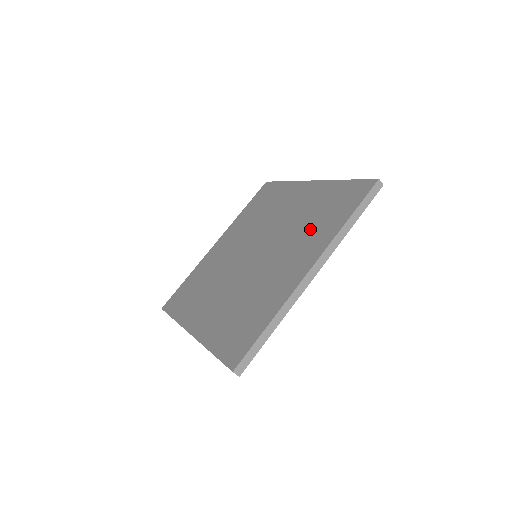
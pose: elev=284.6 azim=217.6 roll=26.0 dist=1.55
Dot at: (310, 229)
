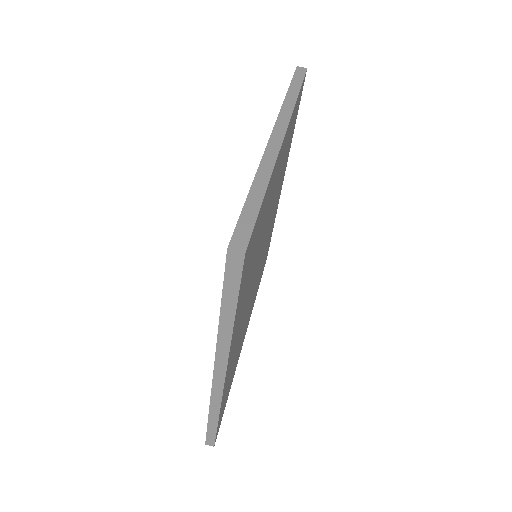
Dot at: occluded
